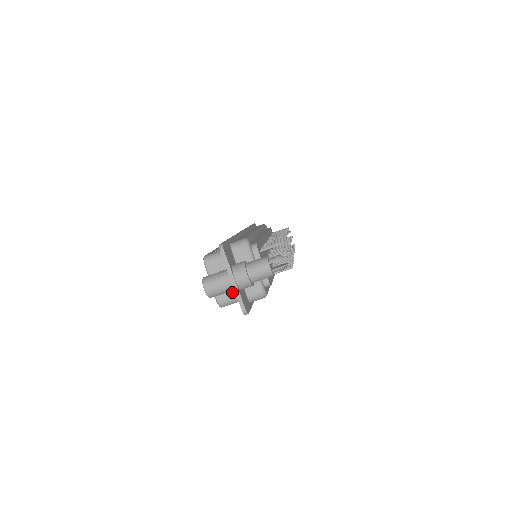
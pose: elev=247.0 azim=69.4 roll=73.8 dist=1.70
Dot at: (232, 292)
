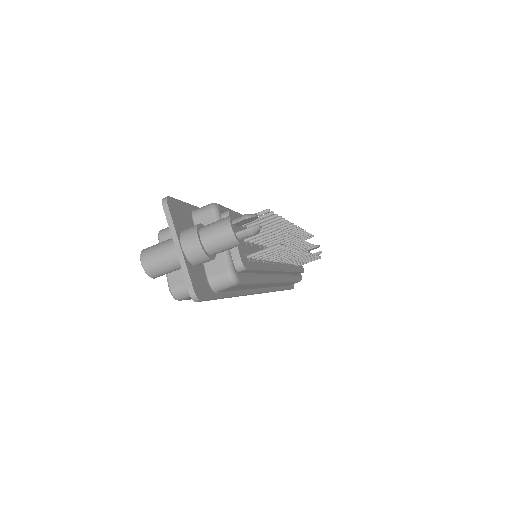
Dot at: occluded
